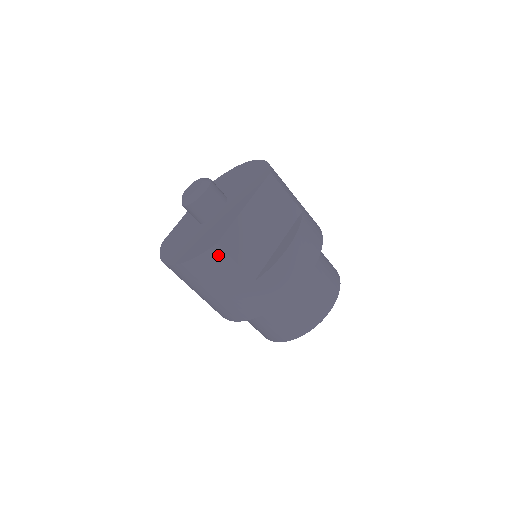
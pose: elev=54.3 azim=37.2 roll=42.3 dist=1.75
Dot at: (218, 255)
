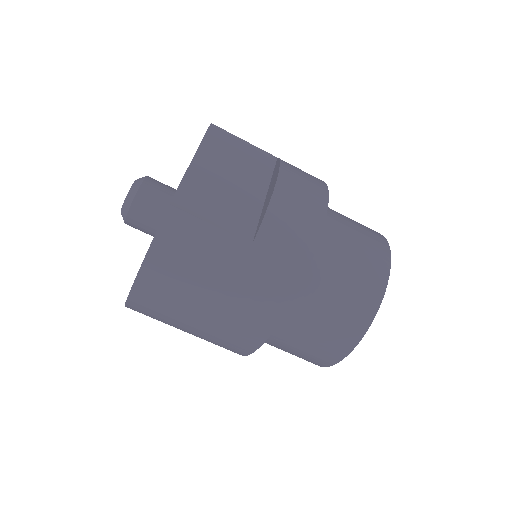
Dot at: (180, 223)
